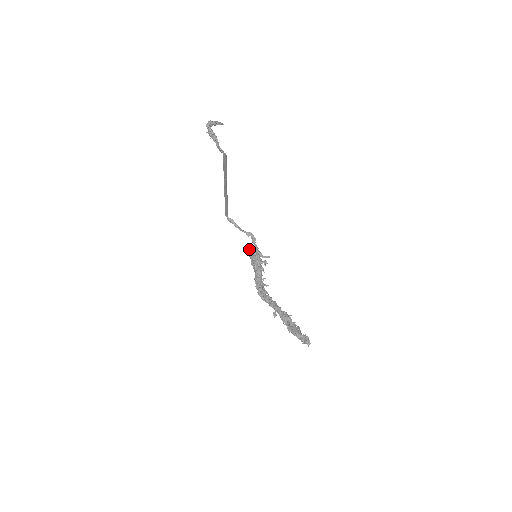
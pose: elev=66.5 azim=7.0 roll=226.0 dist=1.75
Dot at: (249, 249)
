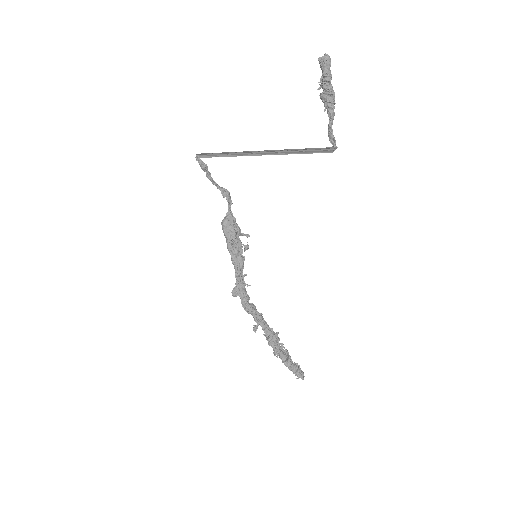
Dot at: (226, 222)
